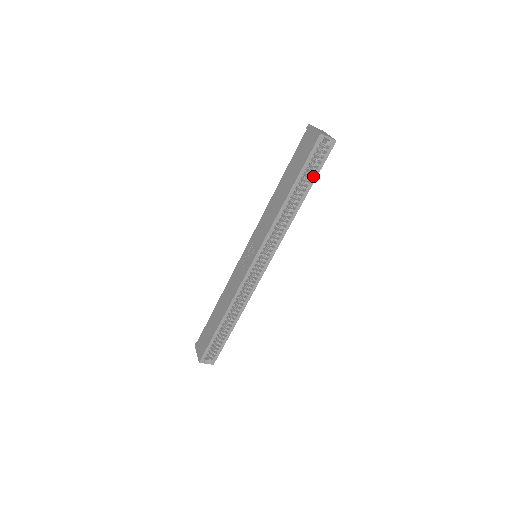
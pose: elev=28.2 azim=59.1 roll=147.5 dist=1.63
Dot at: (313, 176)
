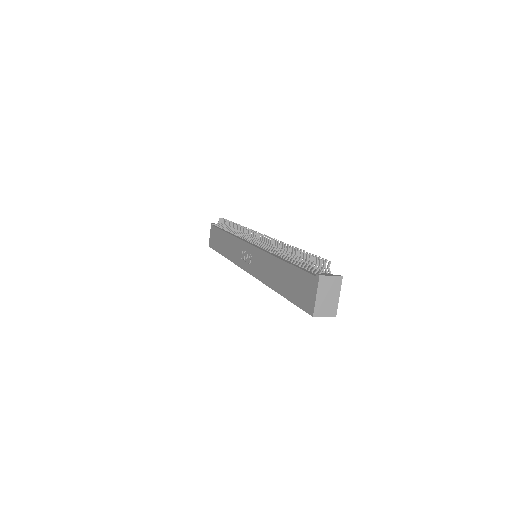
Dot at: occluded
